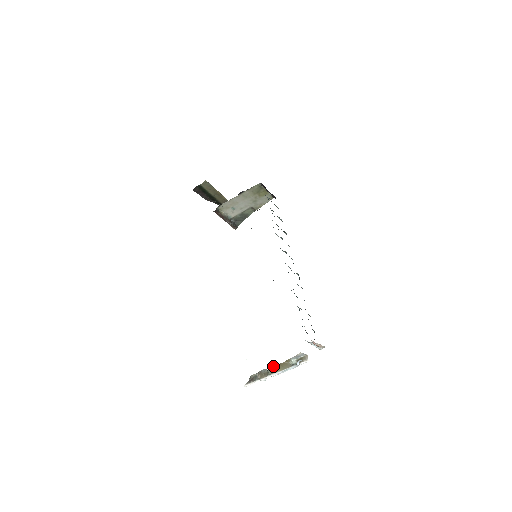
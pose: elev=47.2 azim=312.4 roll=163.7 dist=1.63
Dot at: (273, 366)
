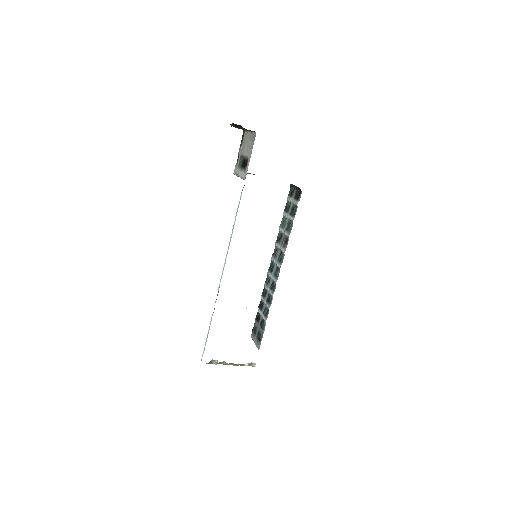
Dot at: (233, 363)
